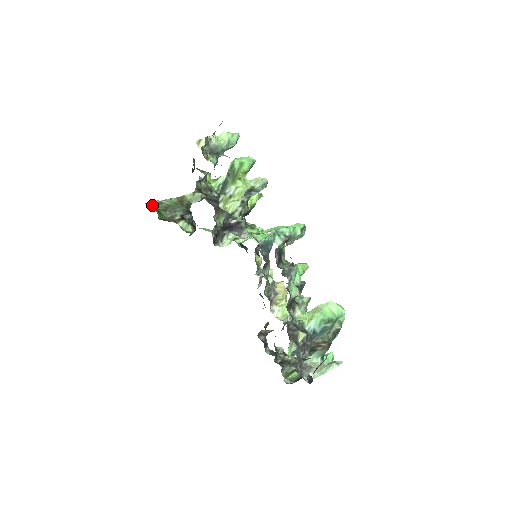
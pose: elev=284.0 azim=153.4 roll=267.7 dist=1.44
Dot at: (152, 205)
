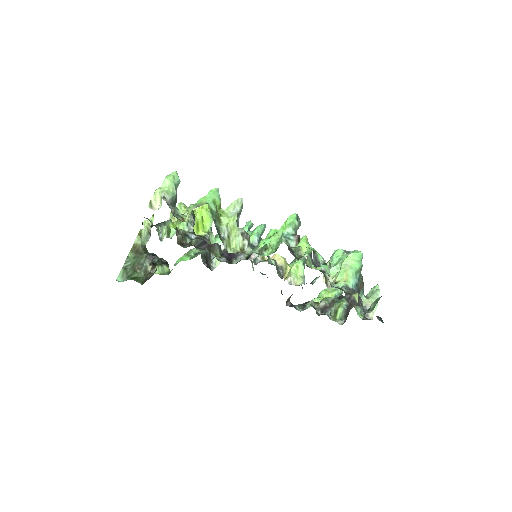
Dot at: (121, 277)
